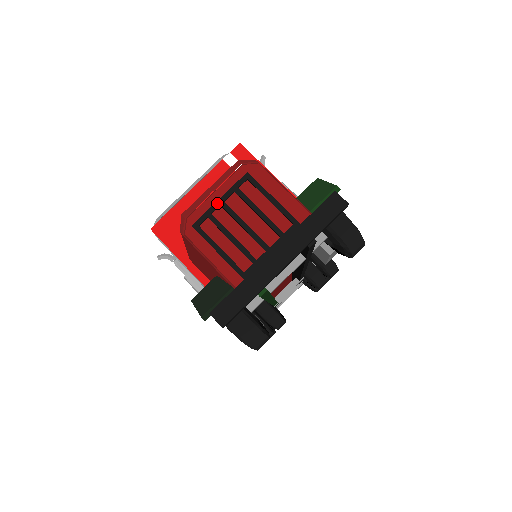
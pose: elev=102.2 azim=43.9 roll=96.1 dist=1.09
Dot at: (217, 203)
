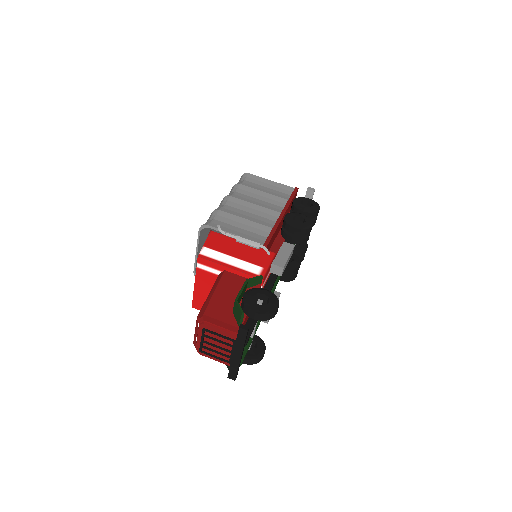
Dot at: (201, 342)
